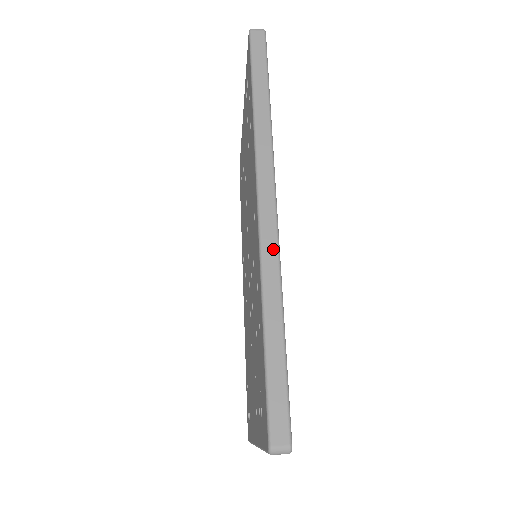
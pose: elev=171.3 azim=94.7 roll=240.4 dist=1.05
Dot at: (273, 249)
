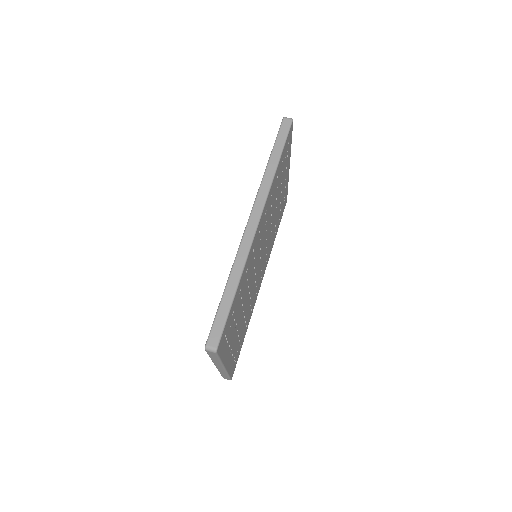
Dot at: (247, 247)
